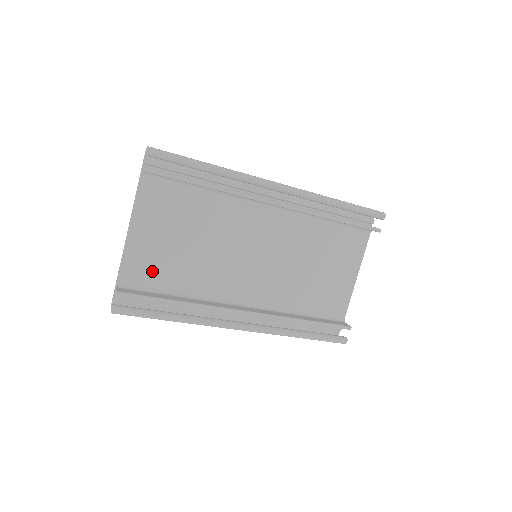
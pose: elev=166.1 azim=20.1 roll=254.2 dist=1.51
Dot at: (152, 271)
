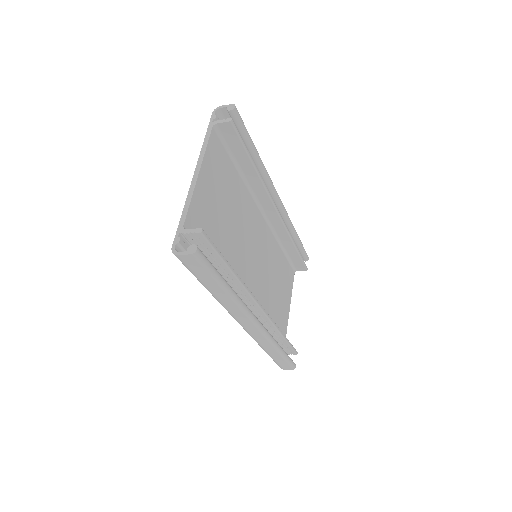
Dot at: (205, 229)
